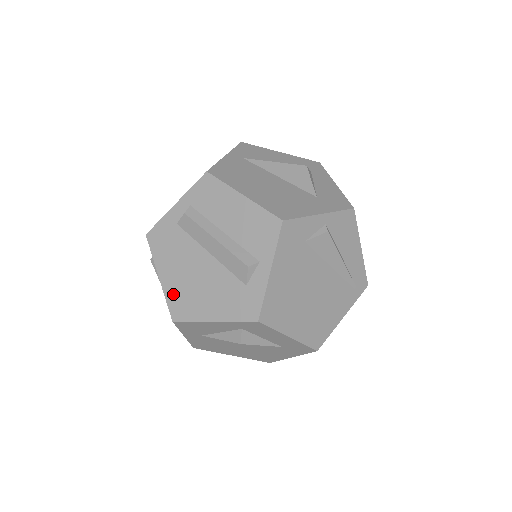
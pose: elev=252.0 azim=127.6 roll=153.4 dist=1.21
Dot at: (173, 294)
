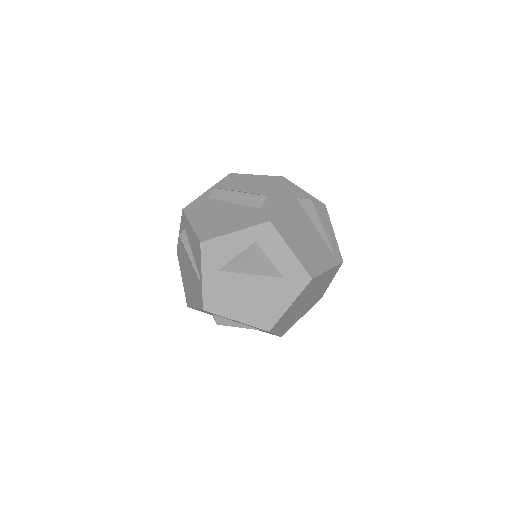
Dot at: (202, 229)
